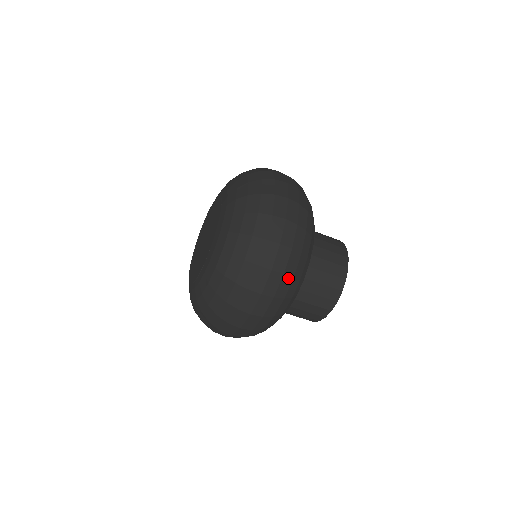
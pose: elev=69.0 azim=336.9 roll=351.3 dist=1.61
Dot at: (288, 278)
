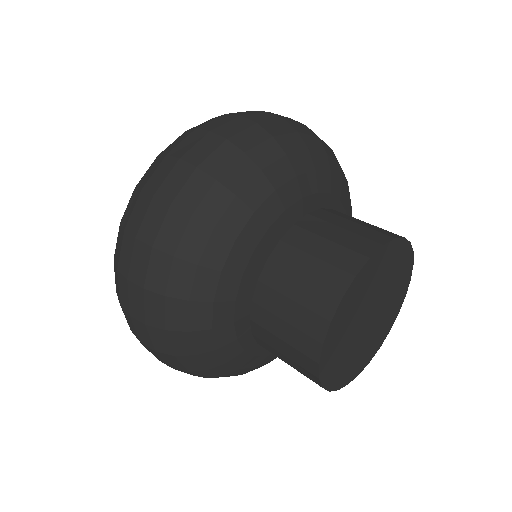
Dot at: (156, 297)
